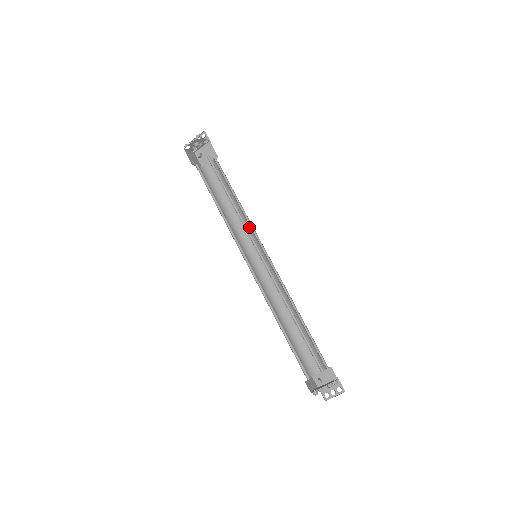
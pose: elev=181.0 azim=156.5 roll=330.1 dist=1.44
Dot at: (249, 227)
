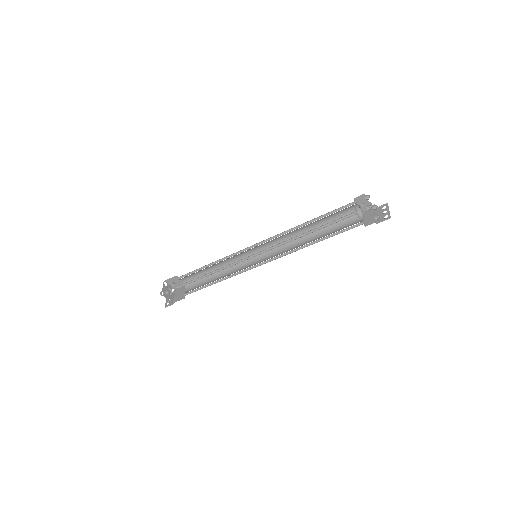
Dot at: (238, 265)
